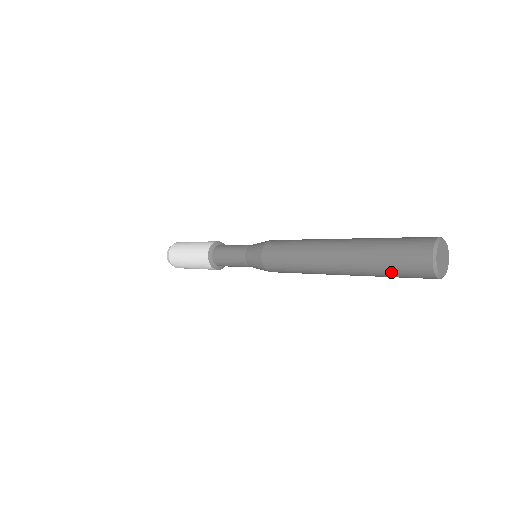
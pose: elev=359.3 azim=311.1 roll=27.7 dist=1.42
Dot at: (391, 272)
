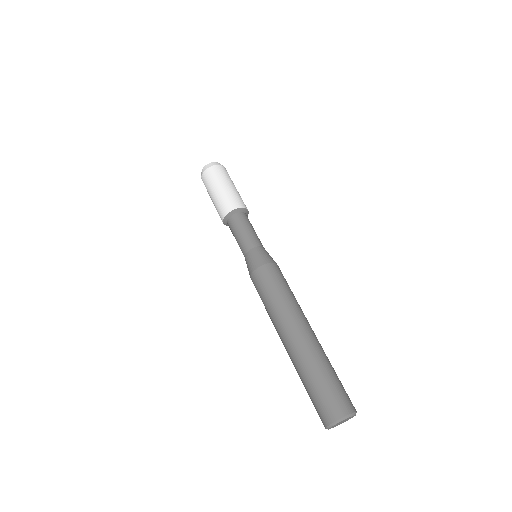
Dot at: (308, 392)
